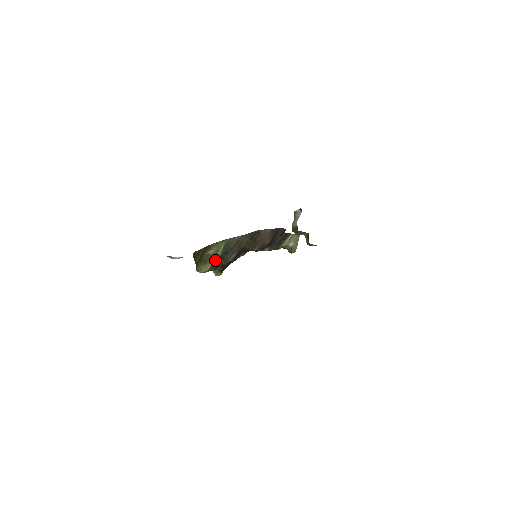
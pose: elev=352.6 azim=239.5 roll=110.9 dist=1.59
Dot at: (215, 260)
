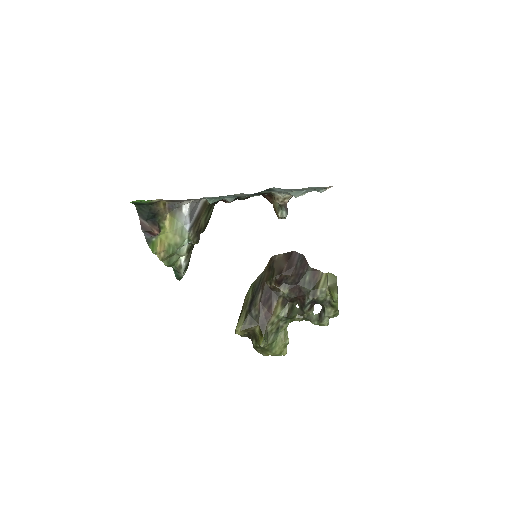
Dot at: (247, 310)
